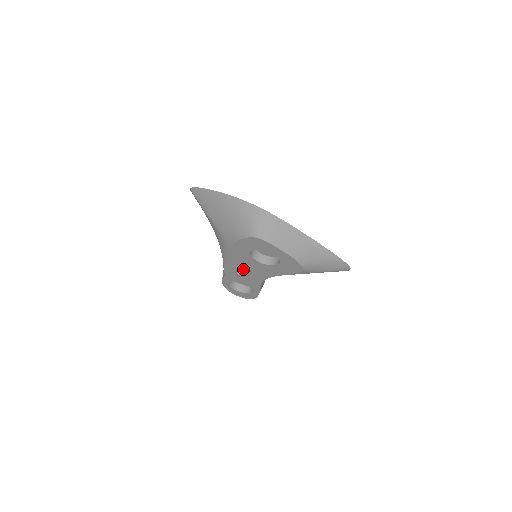
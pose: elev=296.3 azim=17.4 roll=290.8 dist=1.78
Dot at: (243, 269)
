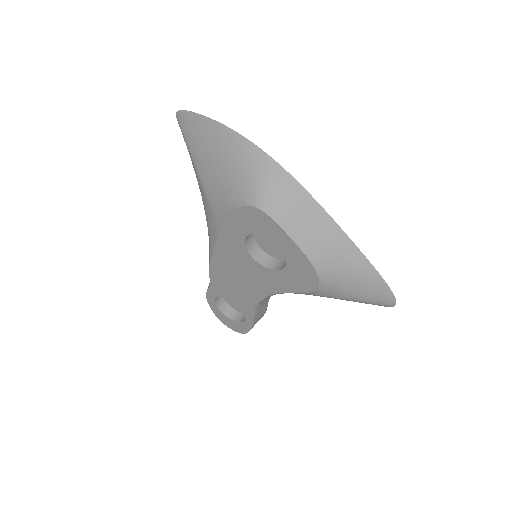
Dot at: (234, 274)
